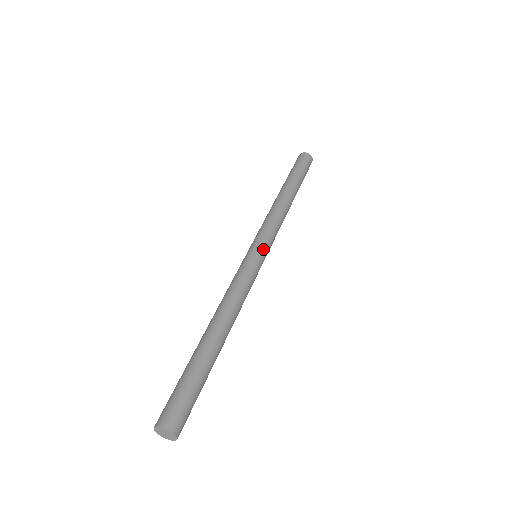
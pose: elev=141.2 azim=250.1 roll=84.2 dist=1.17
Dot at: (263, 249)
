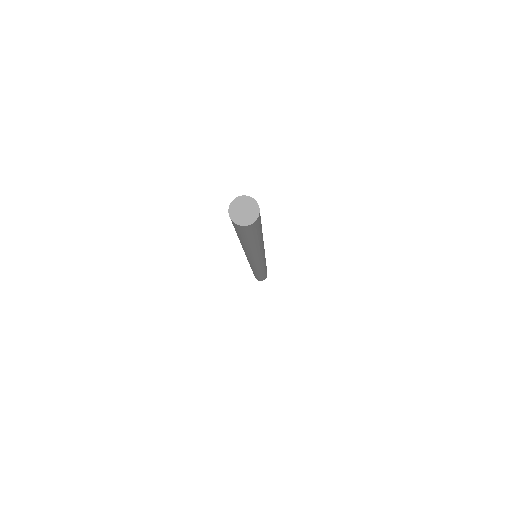
Dot at: occluded
